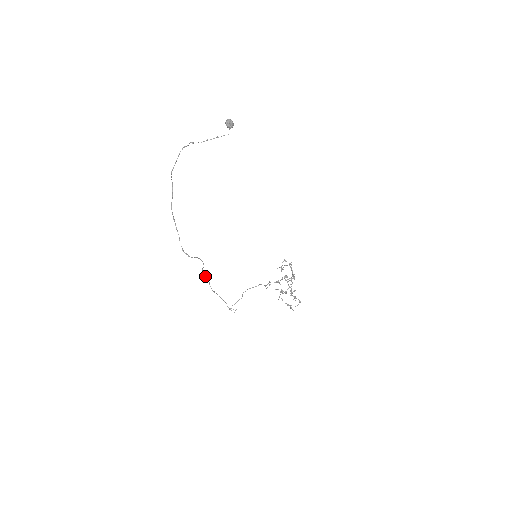
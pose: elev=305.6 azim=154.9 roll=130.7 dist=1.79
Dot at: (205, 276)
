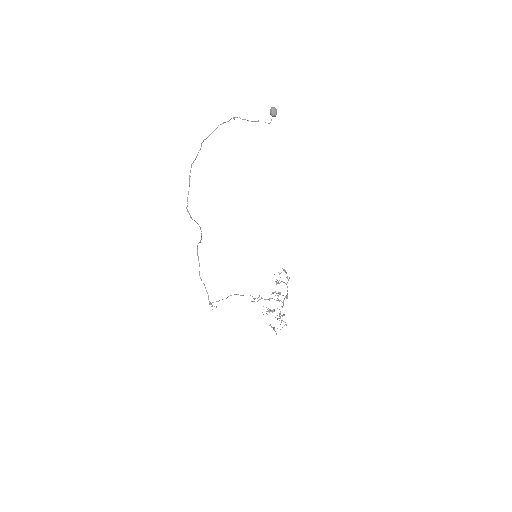
Dot at: (198, 256)
